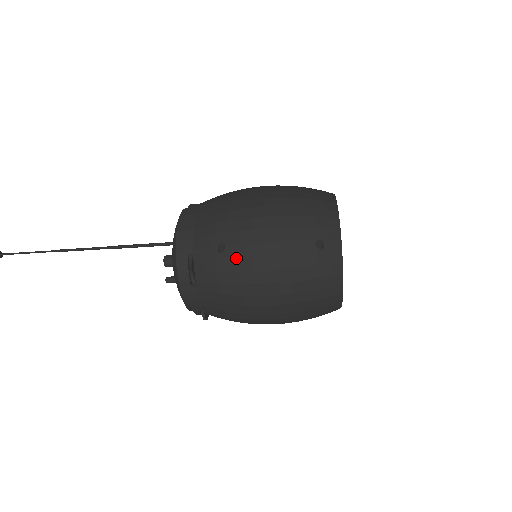
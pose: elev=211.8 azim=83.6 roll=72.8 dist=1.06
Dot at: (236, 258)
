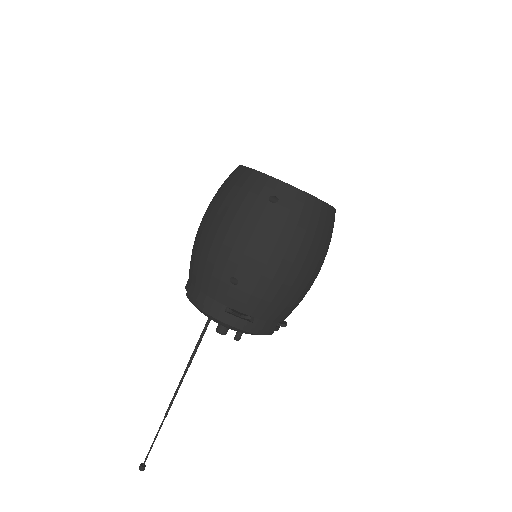
Dot at: (248, 273)
